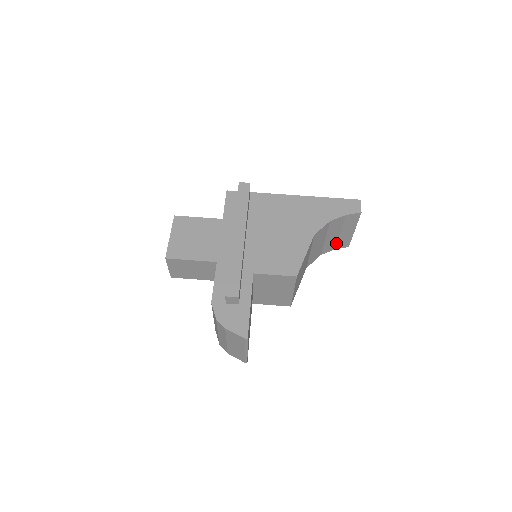
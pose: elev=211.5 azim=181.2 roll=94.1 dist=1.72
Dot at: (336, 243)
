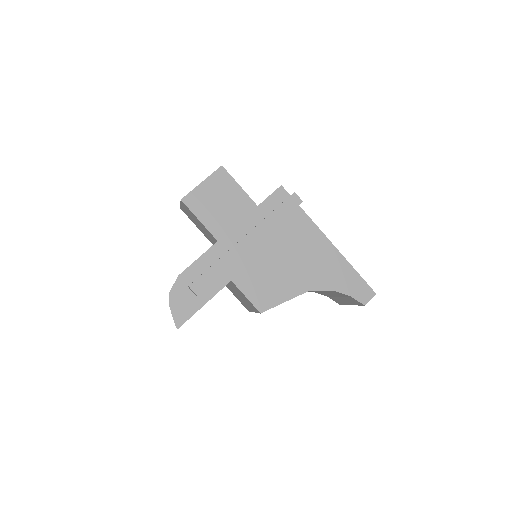
Dot at: (331, 296)
